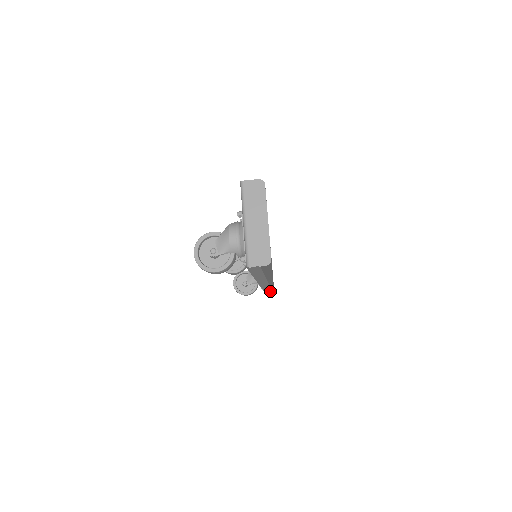
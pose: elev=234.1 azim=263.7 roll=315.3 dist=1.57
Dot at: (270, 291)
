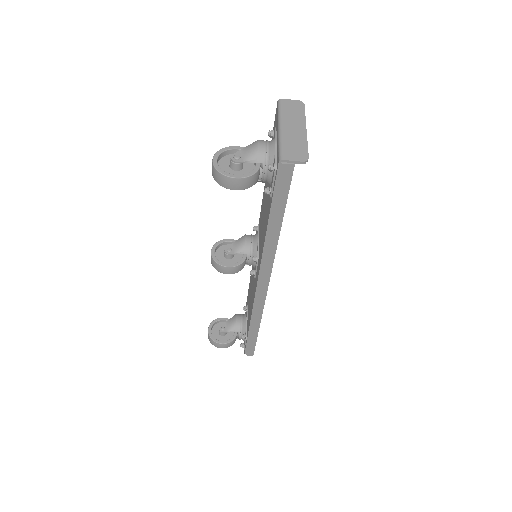
Dot at: (255, 331)
